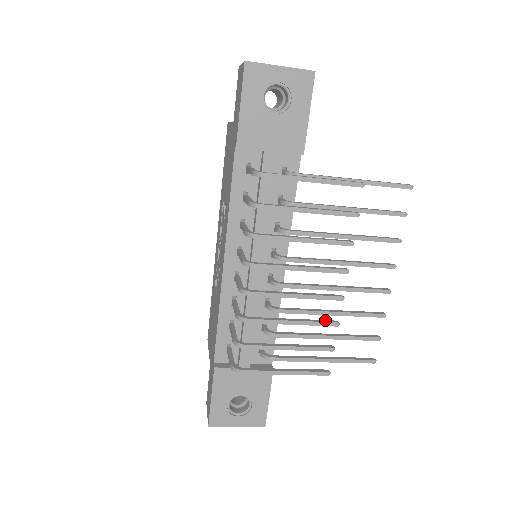
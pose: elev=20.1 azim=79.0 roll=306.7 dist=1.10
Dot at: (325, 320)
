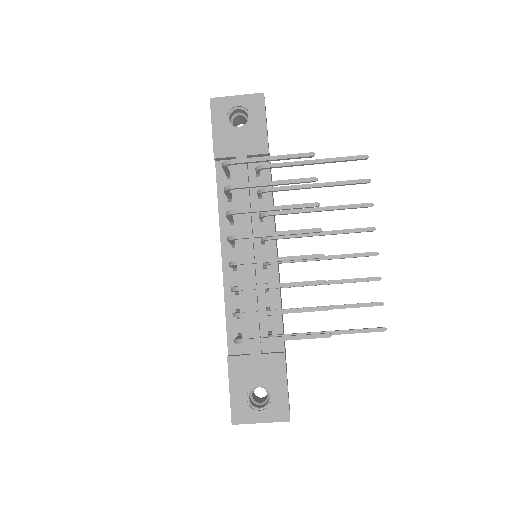
Dot at: (312, 281)
